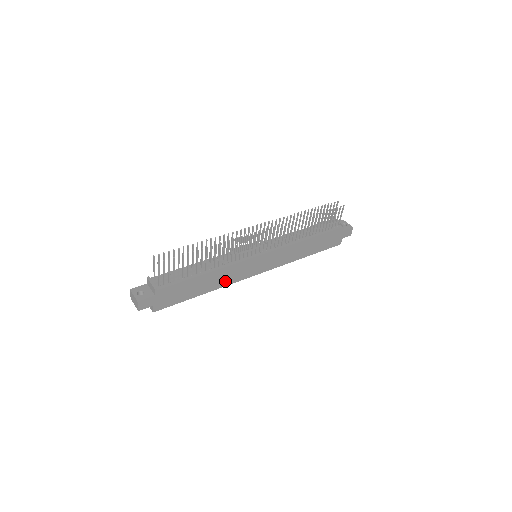
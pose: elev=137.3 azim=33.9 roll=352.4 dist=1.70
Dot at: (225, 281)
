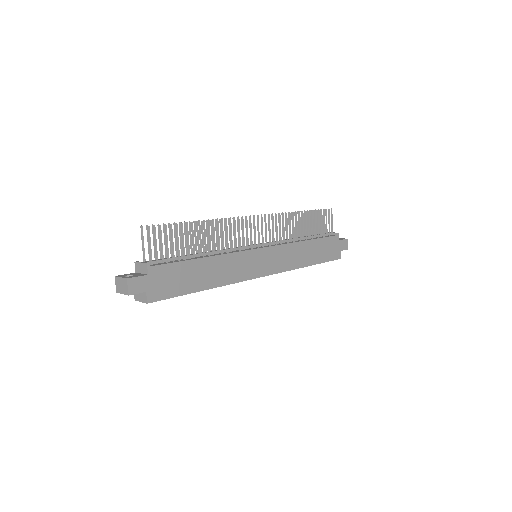
Dot at: (228, 276)
